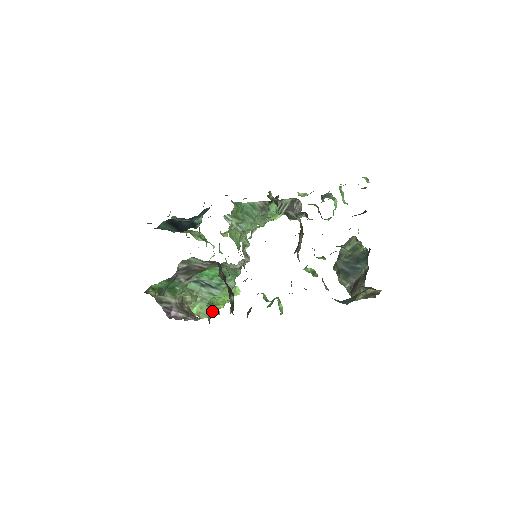
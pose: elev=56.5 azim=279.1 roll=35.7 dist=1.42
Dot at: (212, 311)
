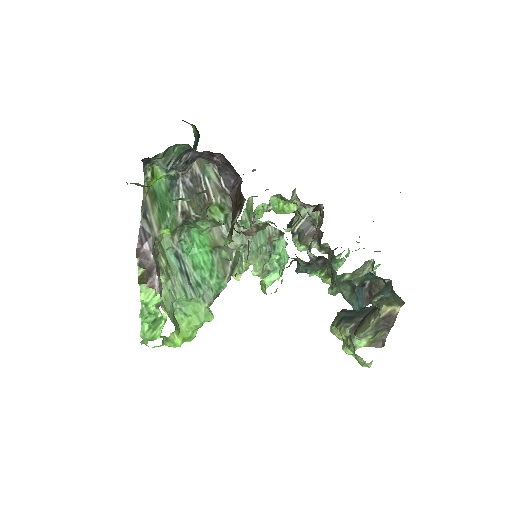
Dot at: (173, 318)
